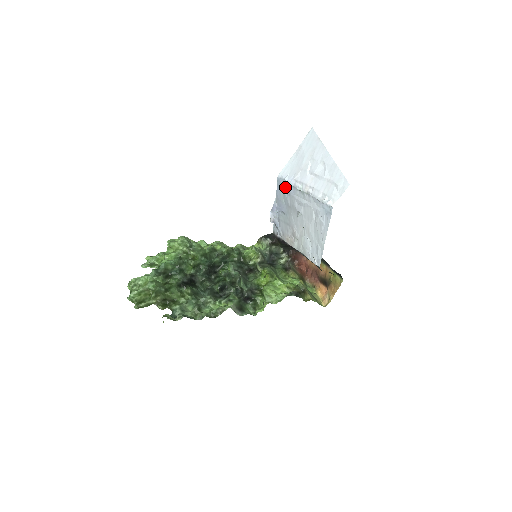
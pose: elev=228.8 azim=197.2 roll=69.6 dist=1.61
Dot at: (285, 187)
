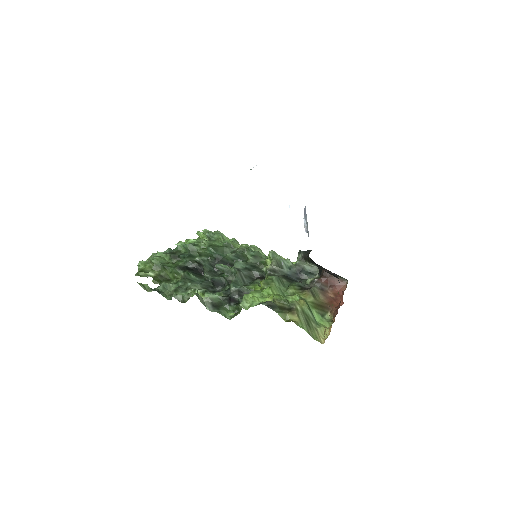
Dot at: occluded
